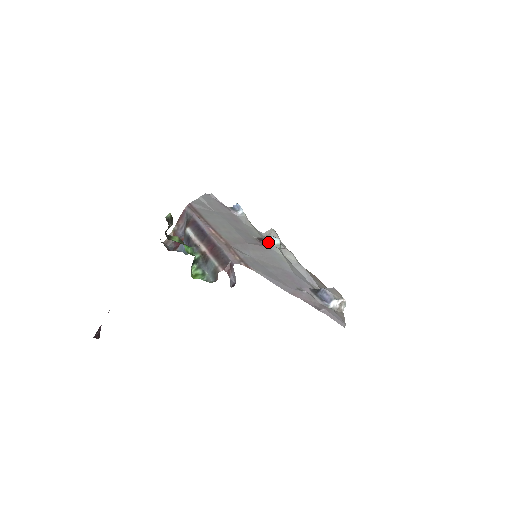
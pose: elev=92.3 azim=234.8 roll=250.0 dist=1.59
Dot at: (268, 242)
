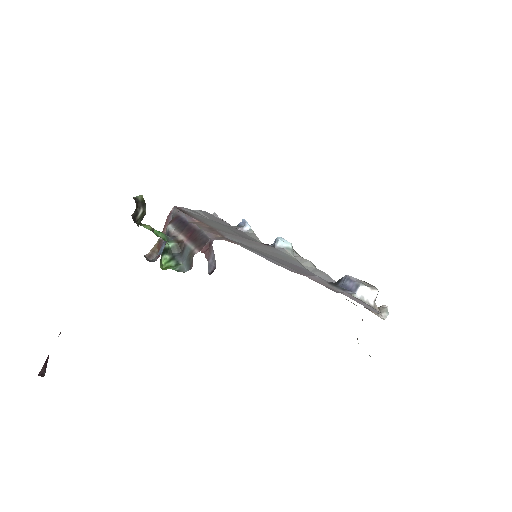
Dot at: (274, 243)
